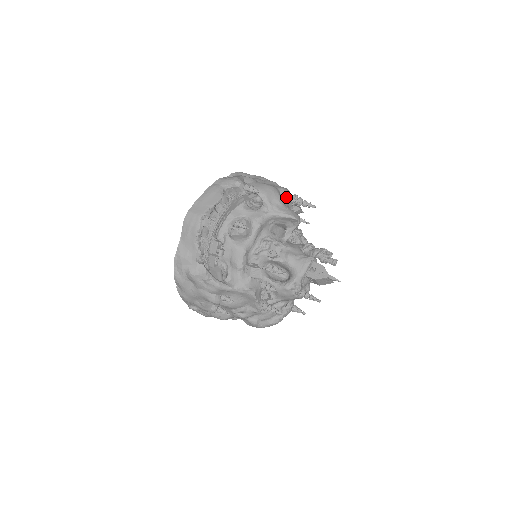
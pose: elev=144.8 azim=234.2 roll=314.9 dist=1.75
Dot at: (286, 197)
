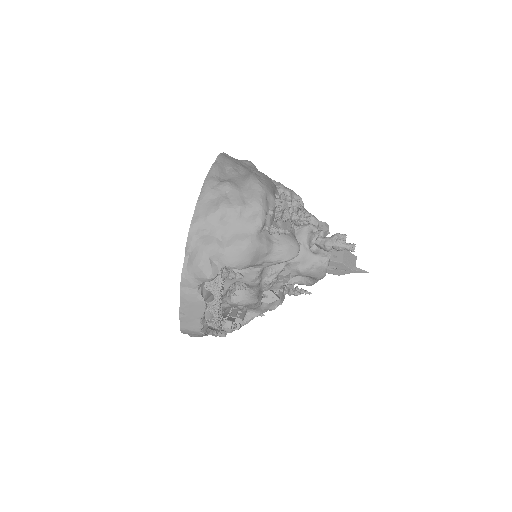
Dot at: occluded
